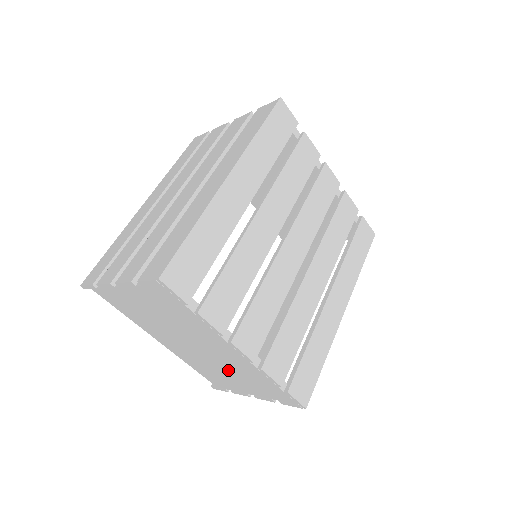
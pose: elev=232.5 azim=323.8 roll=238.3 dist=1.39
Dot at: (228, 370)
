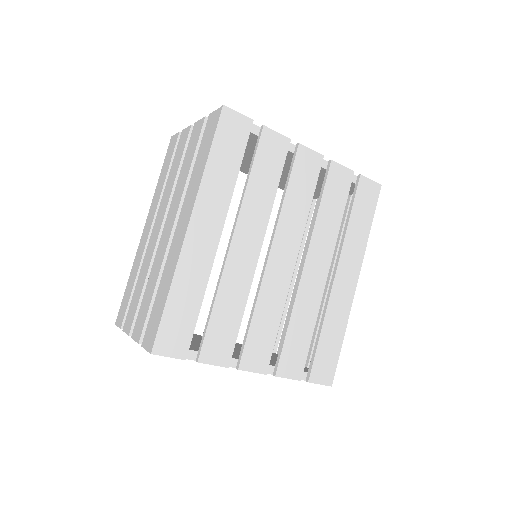
Dot at: occluded
